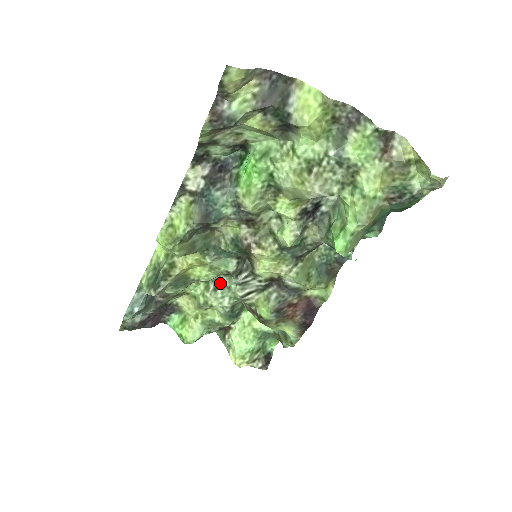
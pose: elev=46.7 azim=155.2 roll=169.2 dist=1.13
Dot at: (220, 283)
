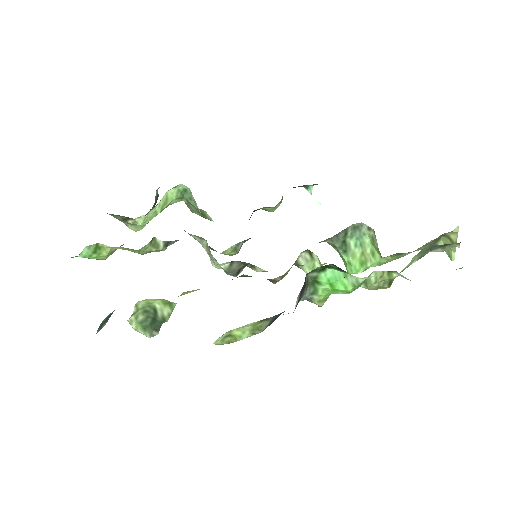
Dot at: (175, 241)
